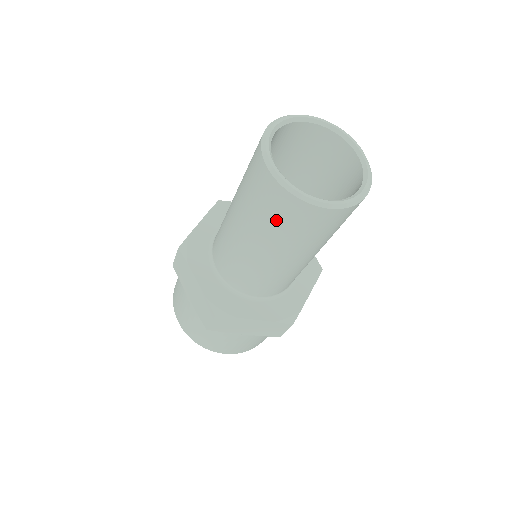
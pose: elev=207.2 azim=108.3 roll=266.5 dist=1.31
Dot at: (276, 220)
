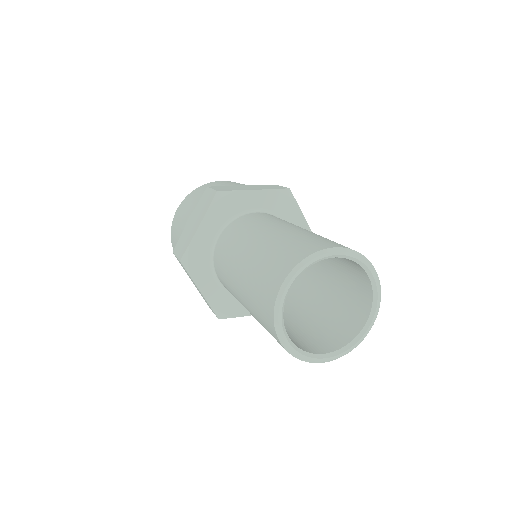
Dot at: occluded
